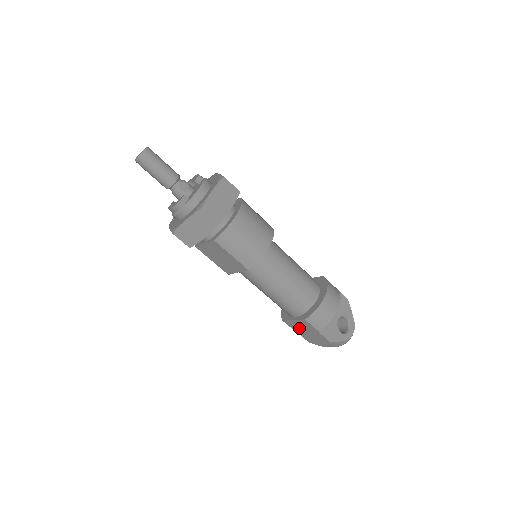
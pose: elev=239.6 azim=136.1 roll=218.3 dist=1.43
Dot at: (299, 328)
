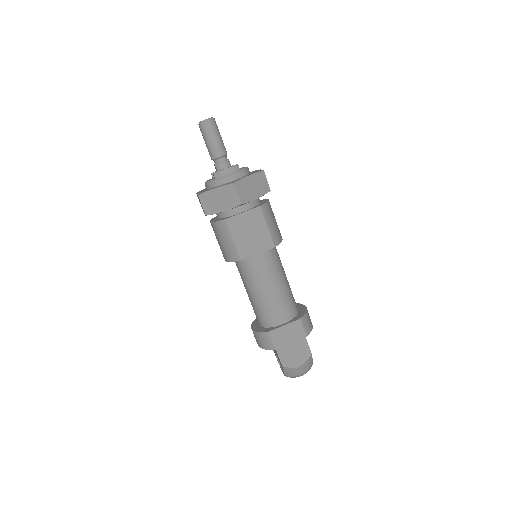
Dot at: (284, 339)
